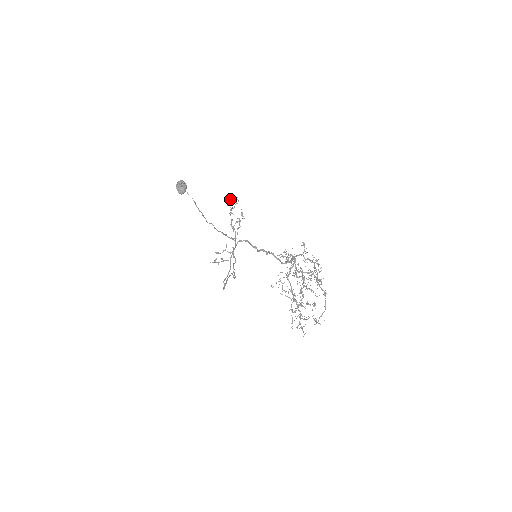
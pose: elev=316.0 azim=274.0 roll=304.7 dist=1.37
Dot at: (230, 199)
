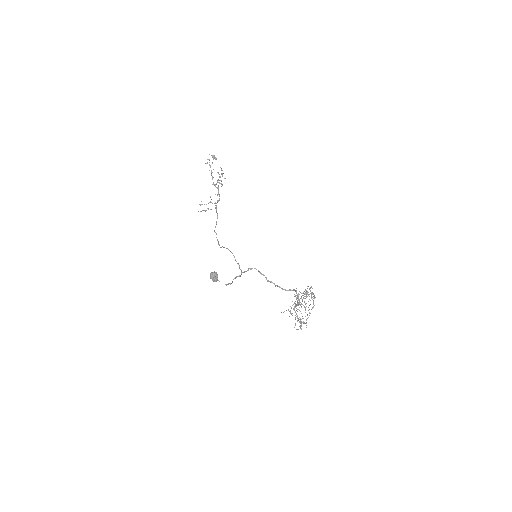
Dot at: (208, 159)
